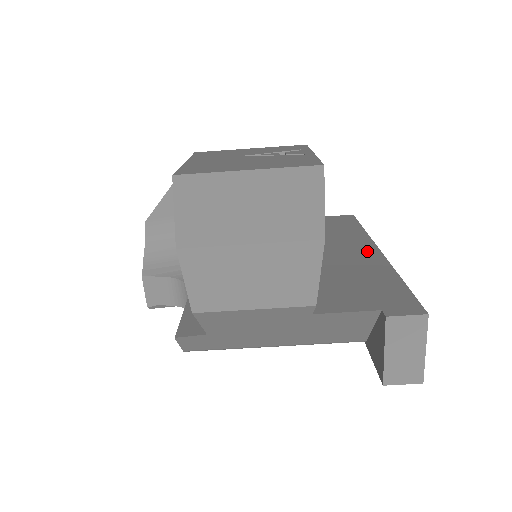
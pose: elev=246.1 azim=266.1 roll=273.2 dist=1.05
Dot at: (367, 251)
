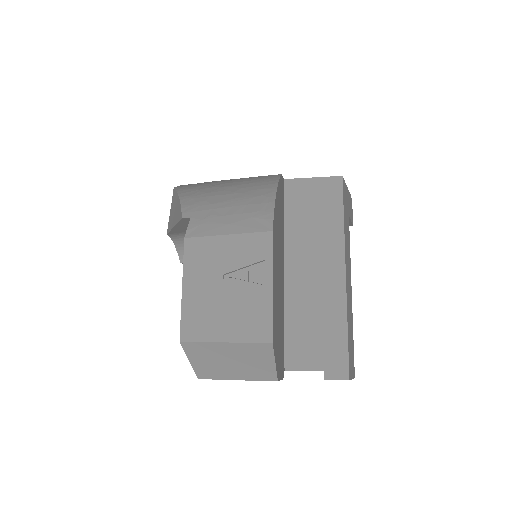
Dot at: (335, 274)
